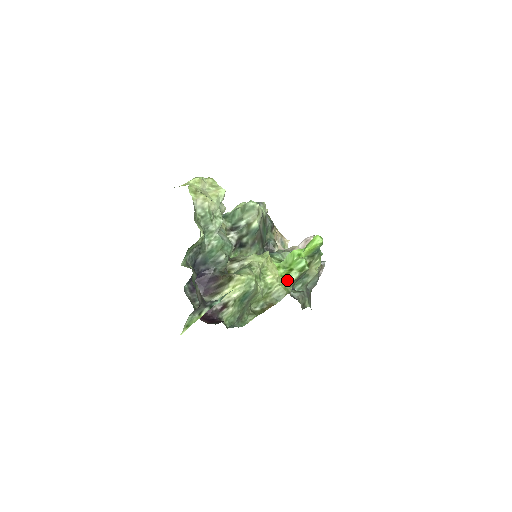
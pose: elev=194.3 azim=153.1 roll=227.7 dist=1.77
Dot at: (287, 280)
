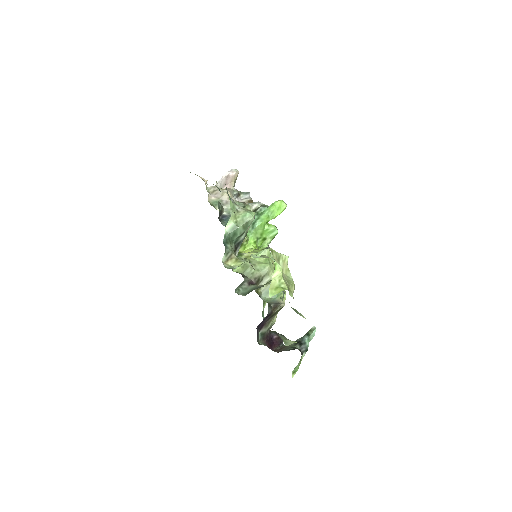
Dot at: (263, 249)
